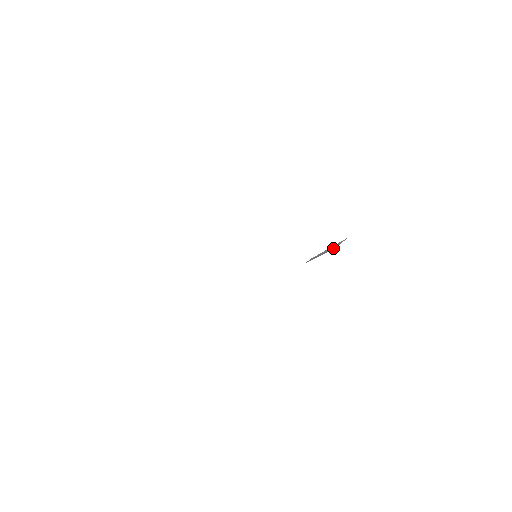
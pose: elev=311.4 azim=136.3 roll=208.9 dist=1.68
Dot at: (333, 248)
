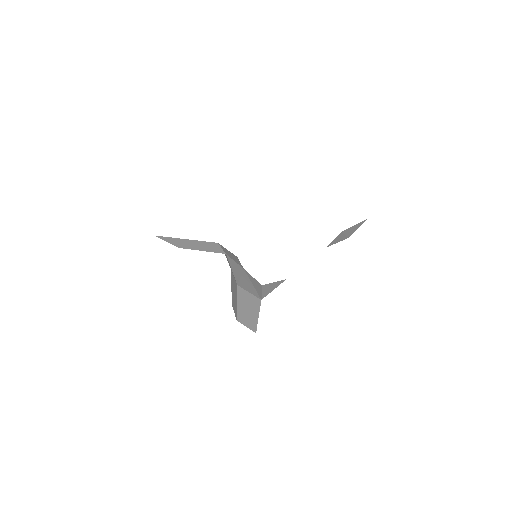
Dot at: (350, 234)
